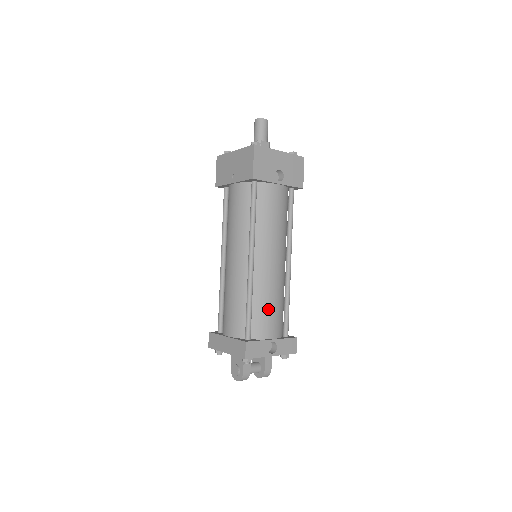
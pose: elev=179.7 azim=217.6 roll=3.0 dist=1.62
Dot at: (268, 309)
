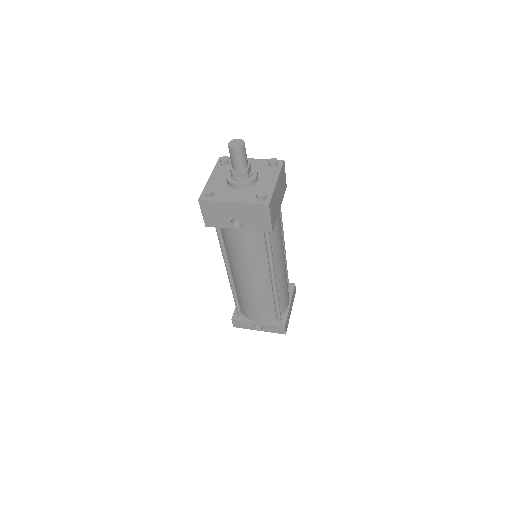
Dot at: (250, 306)
